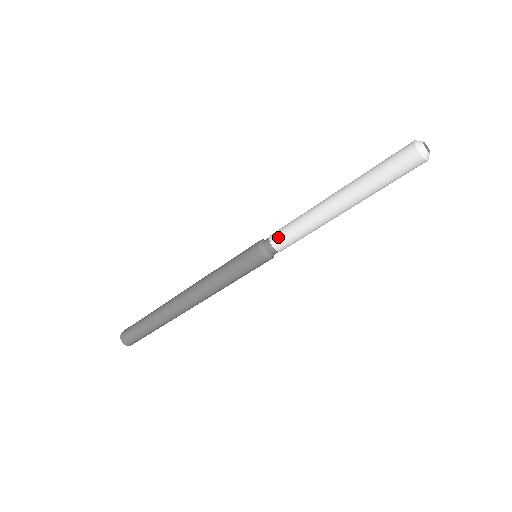
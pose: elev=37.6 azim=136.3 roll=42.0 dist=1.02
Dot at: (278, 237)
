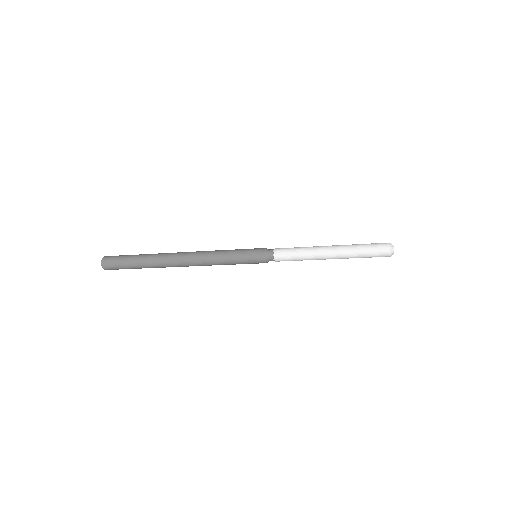
Dot at: (282, 260)
